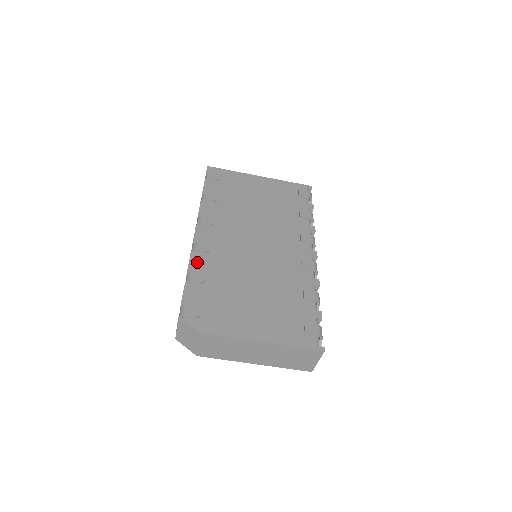
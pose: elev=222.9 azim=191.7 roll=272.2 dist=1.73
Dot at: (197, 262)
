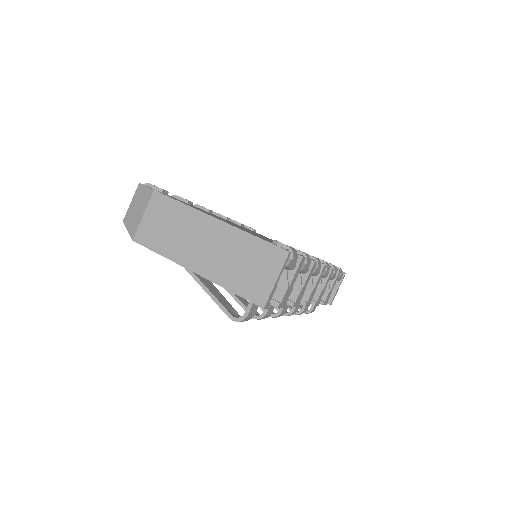
Dot at: occluded
